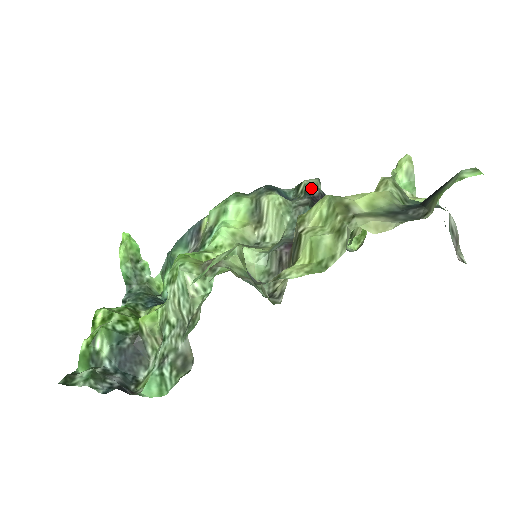
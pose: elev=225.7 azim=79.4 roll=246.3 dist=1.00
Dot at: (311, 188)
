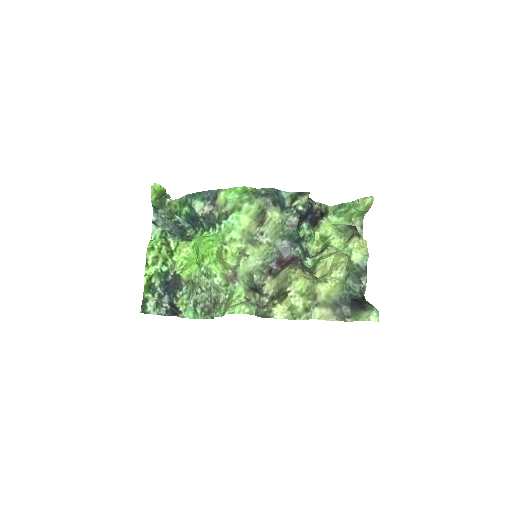
Dot at: (302, 209)
